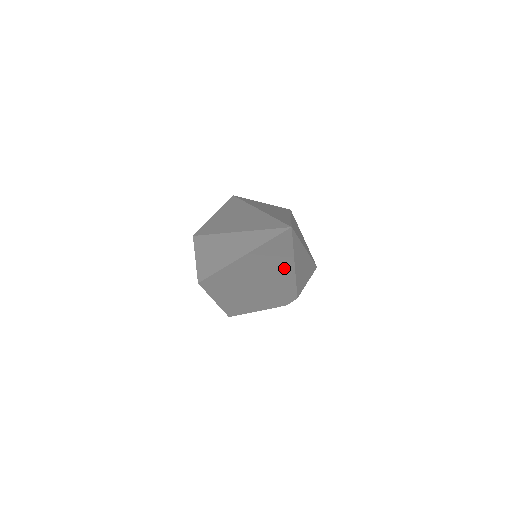
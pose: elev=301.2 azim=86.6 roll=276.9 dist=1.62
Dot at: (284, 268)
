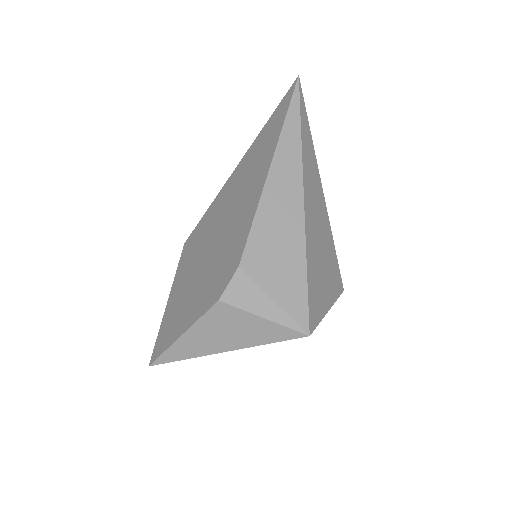
Dot at: (262, 170)
